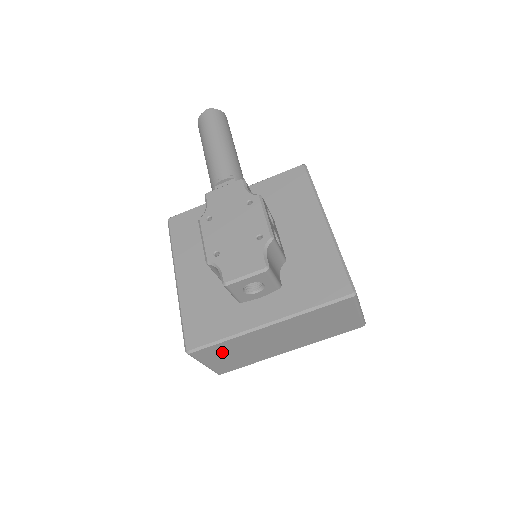
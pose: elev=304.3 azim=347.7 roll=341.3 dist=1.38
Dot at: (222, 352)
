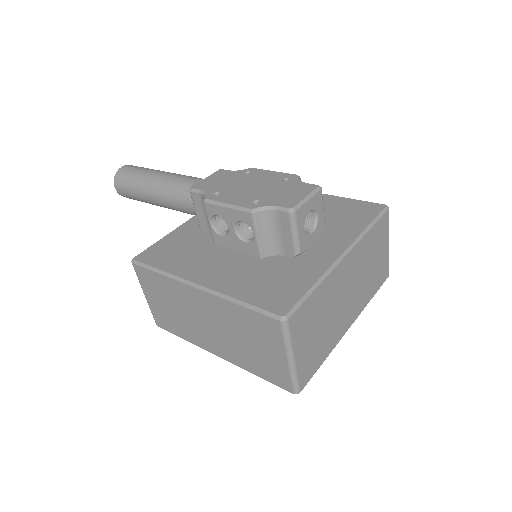
Dot at: (310, 321)
